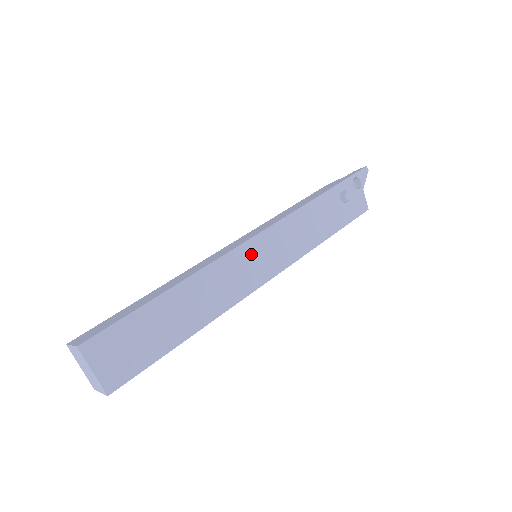
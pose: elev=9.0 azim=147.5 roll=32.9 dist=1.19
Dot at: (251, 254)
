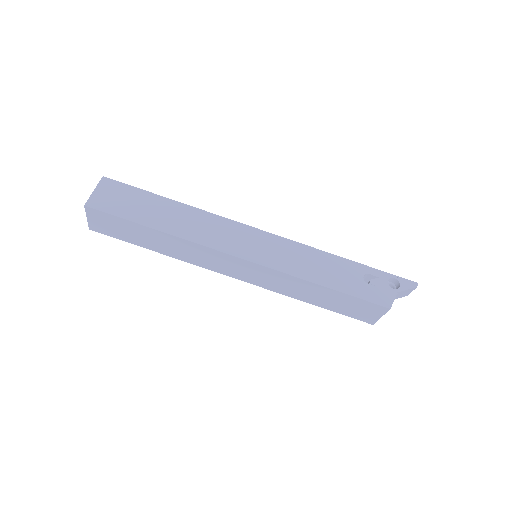
Dot at: (247, 235)
